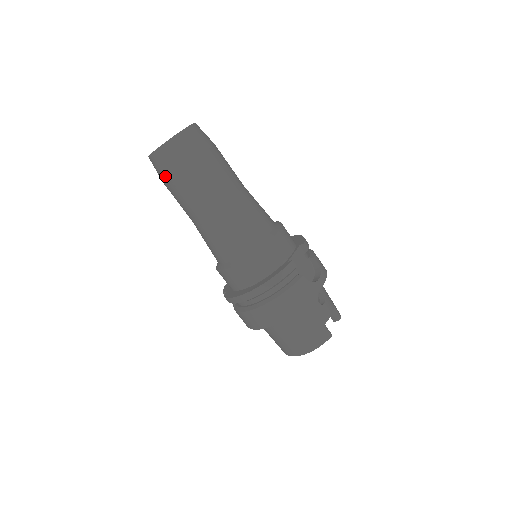
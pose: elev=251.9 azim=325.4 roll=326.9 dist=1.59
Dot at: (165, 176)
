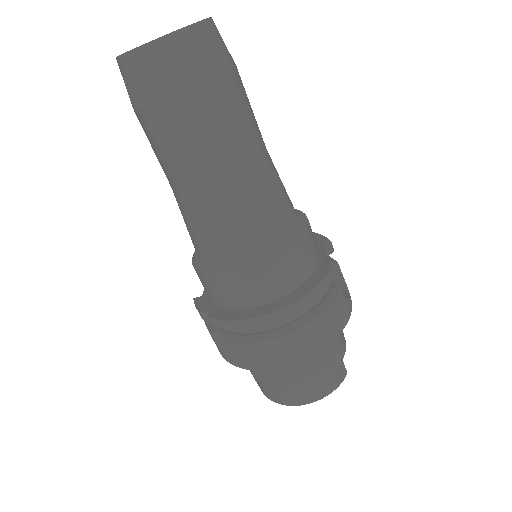
Dot at: (158, 96)
